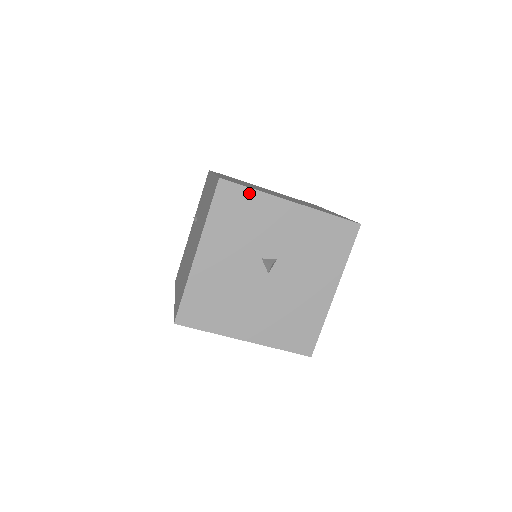
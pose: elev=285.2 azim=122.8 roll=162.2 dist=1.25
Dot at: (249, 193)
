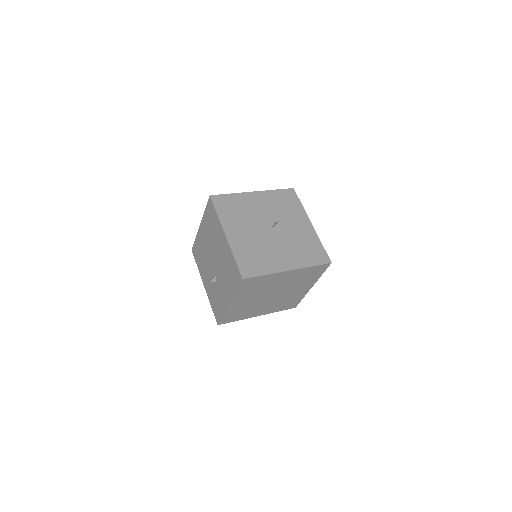
Dot at: (298, 203)
